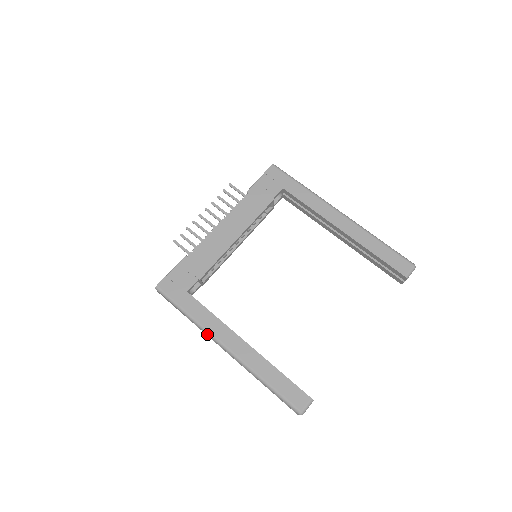
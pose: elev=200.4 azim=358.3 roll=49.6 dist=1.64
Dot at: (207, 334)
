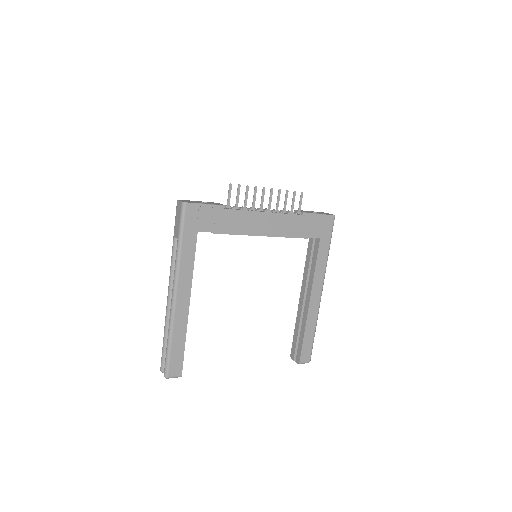
Dot at: (175, 273)
